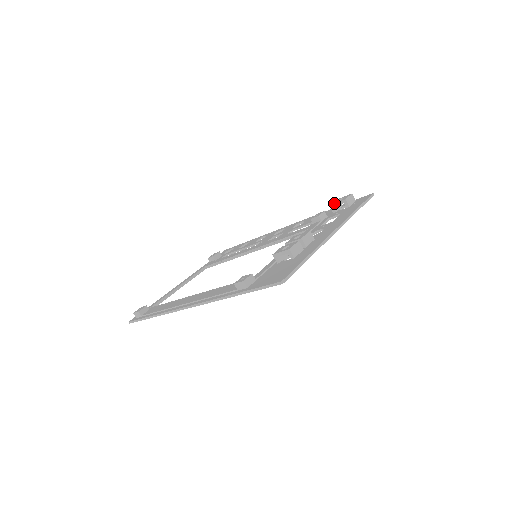
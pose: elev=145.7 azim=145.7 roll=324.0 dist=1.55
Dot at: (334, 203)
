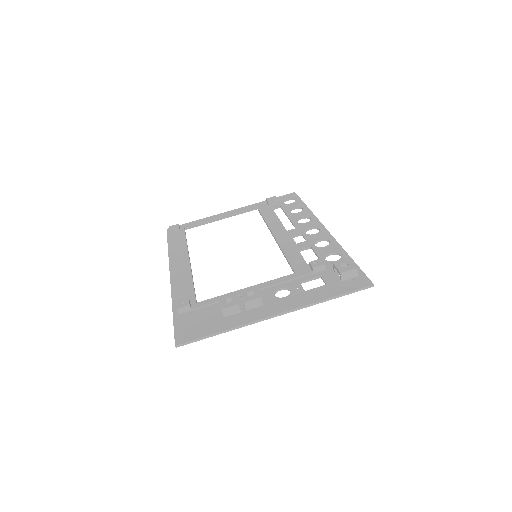
Dot at: (335, 265)
